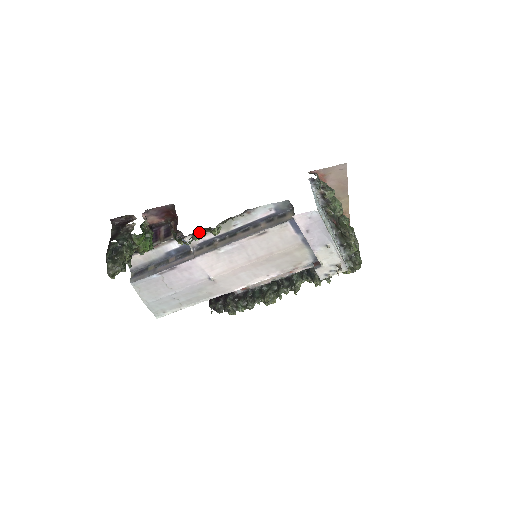
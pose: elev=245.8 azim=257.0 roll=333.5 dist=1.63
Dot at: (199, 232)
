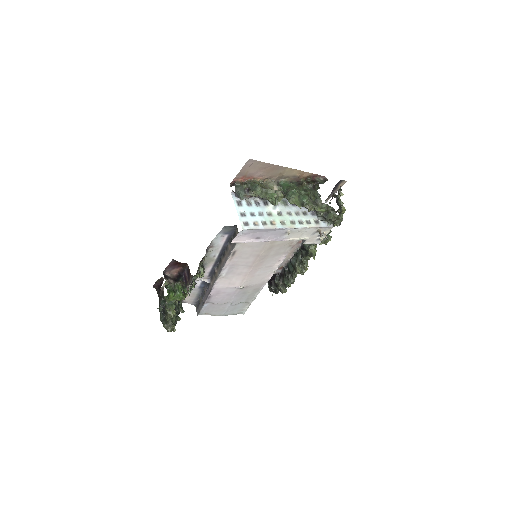
Dot at: (198, 272)
